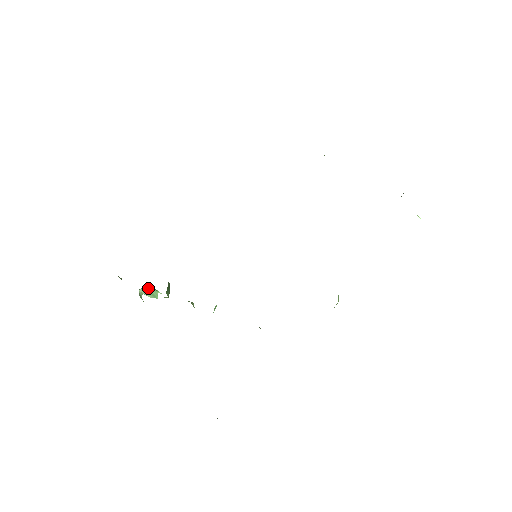
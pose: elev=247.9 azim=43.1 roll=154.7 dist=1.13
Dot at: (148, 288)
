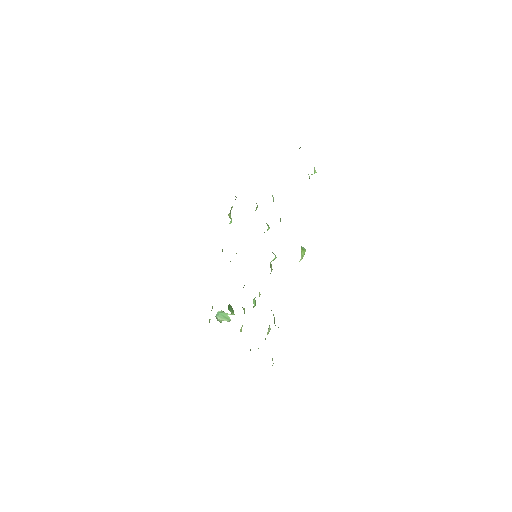
Dot at: (221, 314)
